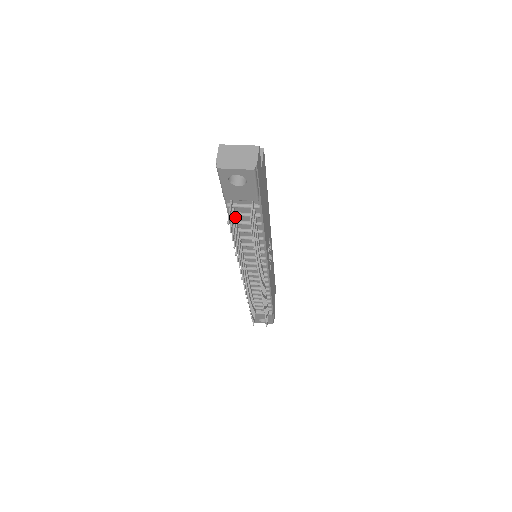
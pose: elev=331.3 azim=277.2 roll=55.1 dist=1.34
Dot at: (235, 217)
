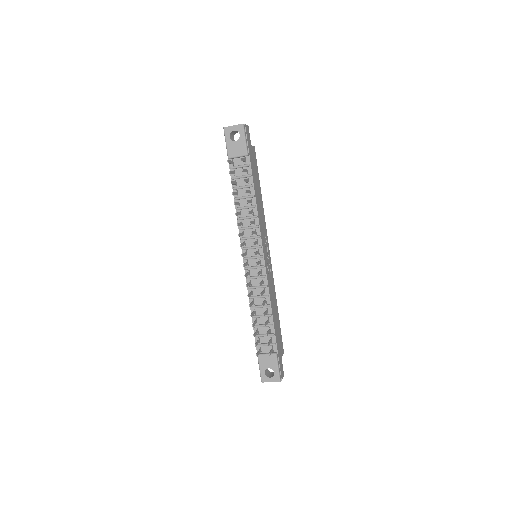
Dot at: (235, 180)
